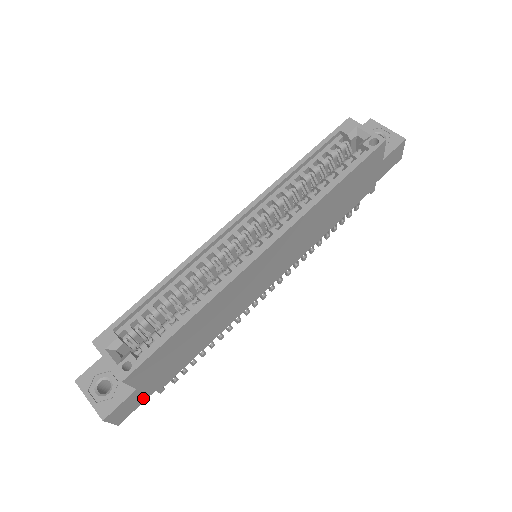
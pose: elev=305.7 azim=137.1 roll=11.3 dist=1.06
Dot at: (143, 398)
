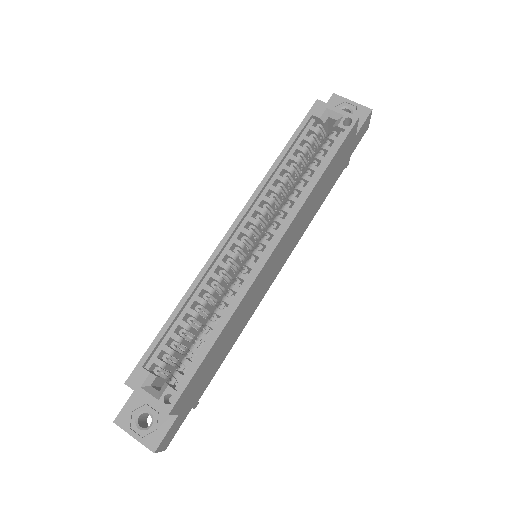
Dot at: (183, 419)
